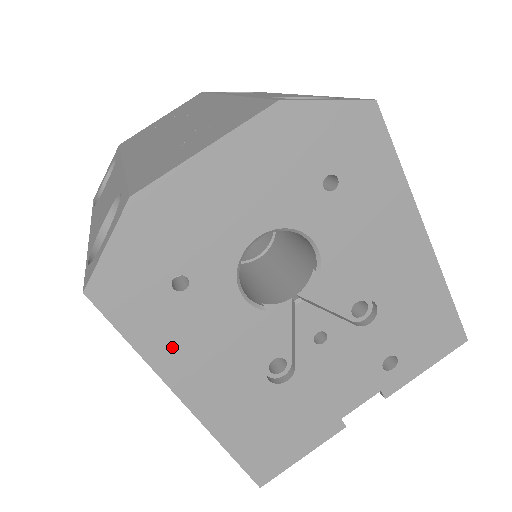
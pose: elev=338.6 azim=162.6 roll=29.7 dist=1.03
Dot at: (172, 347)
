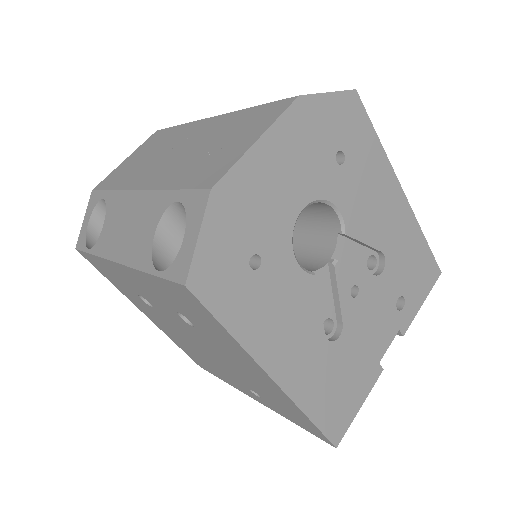
Dot at: (256, 324)
